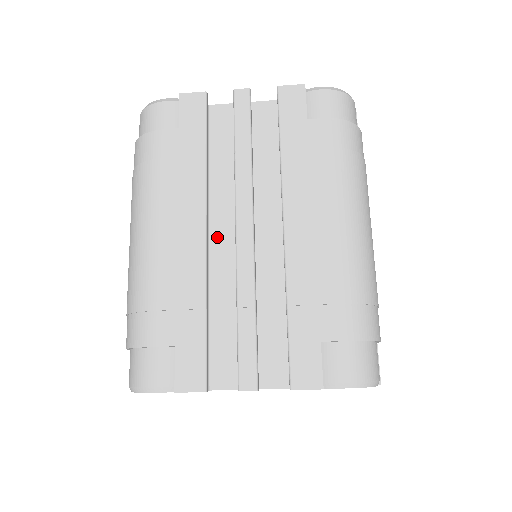
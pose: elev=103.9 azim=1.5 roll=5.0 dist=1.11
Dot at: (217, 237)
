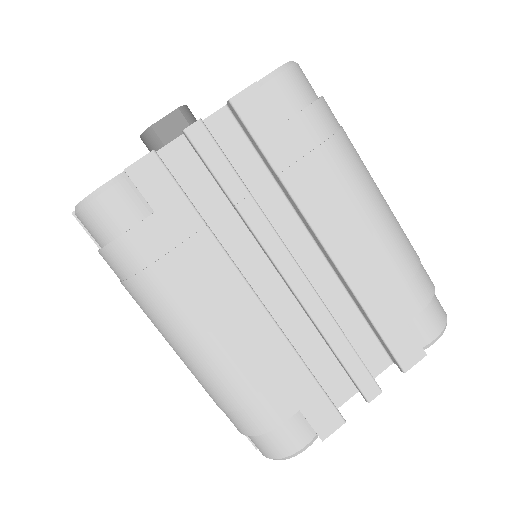
Dot at: (258, 290)
